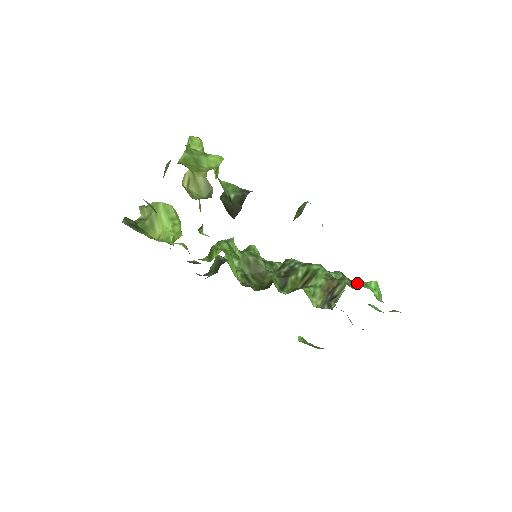
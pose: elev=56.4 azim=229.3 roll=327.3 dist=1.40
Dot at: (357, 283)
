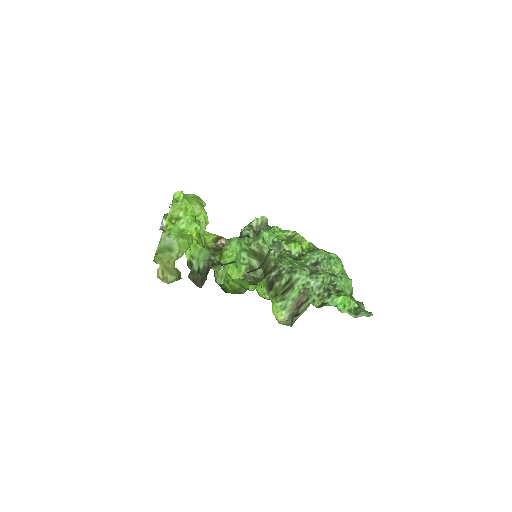
Dot at: (327, 296)
